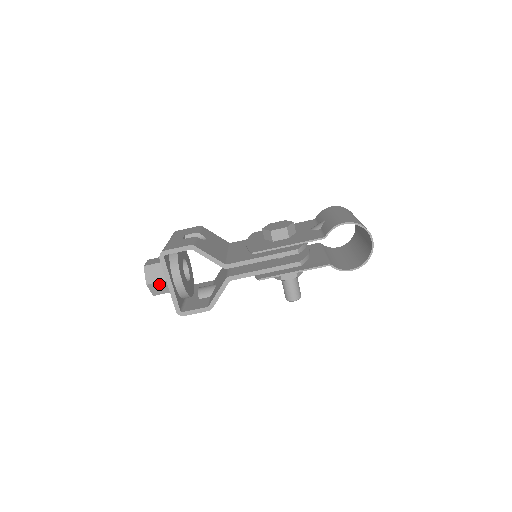
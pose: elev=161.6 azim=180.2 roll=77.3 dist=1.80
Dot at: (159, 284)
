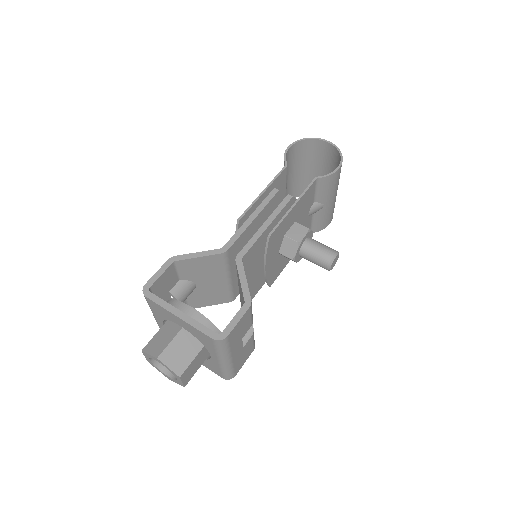
Dot at: (173, 347)
